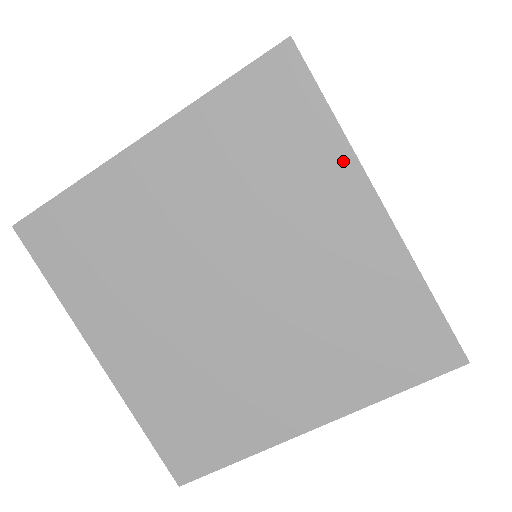
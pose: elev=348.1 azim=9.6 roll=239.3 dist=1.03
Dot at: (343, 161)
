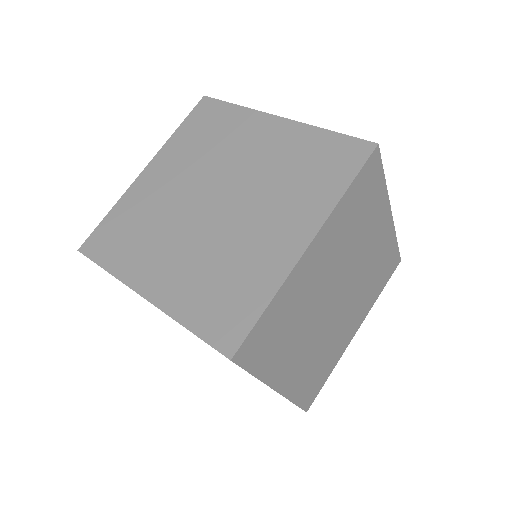
Dot at: (249, 115)
